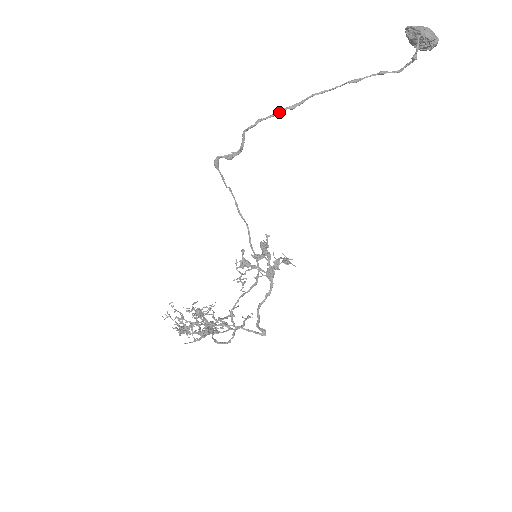
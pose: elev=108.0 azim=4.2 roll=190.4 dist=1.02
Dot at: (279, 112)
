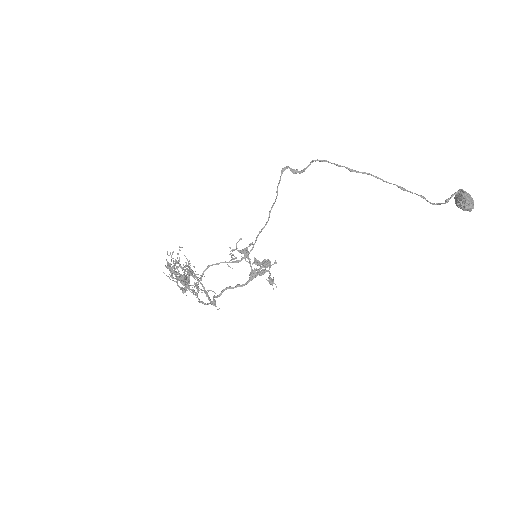
Dot at: (342, 166)
